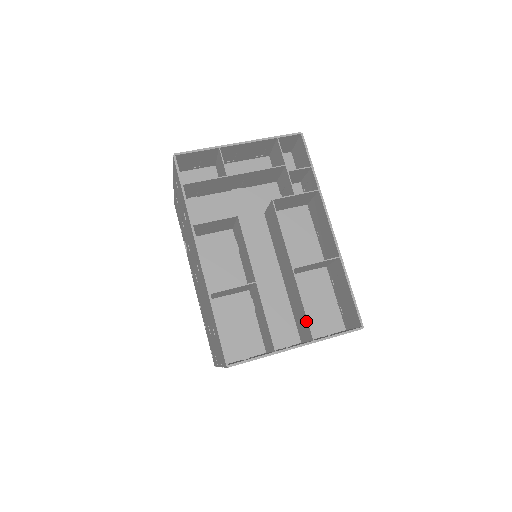
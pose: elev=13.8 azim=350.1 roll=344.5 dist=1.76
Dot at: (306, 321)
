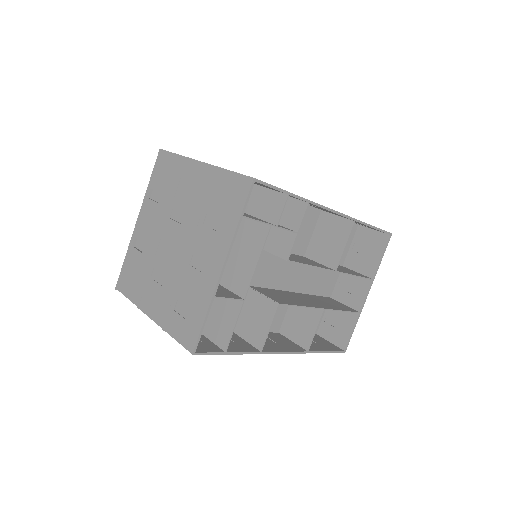
Dot at: (361, 277)
